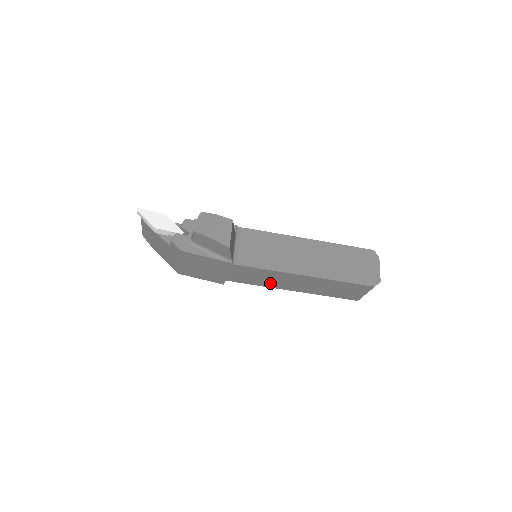
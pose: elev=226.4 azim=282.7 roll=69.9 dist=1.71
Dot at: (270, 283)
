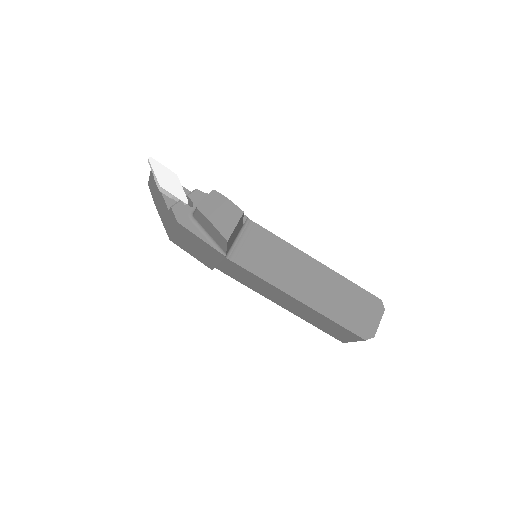
Dot at: (259, 289)
